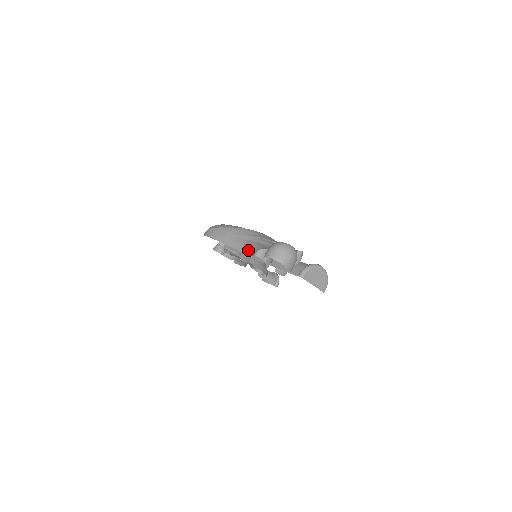
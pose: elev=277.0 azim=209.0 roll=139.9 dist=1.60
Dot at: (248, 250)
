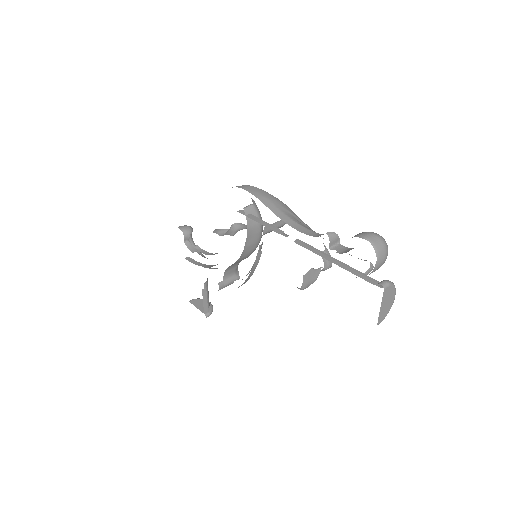
Dot at: (303, 229)
